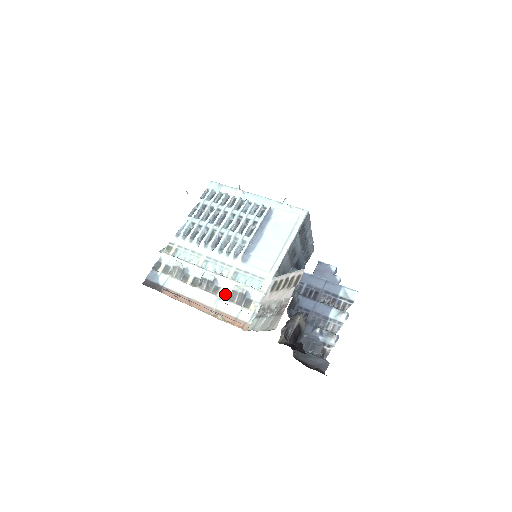
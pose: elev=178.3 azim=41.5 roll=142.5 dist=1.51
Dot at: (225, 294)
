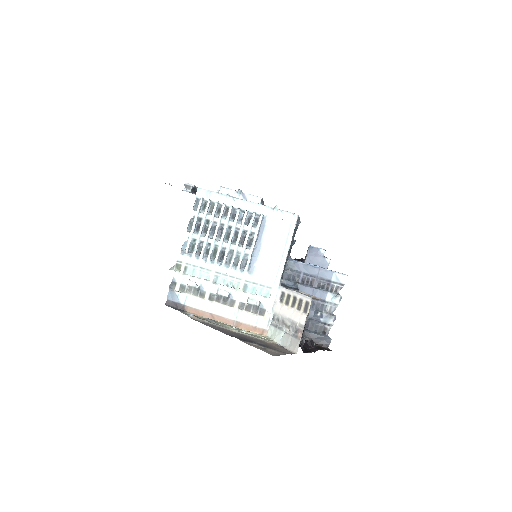
Dot at: (241, 306)
